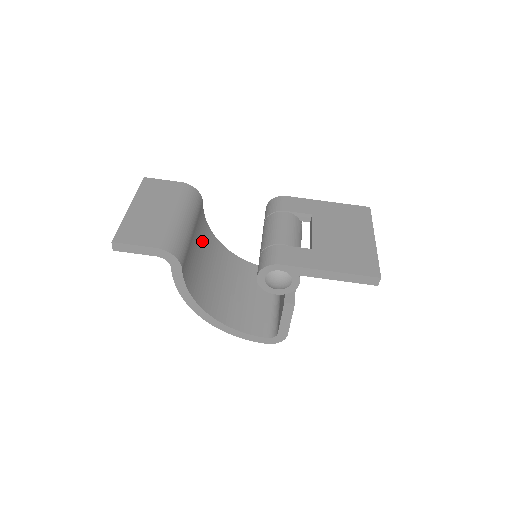
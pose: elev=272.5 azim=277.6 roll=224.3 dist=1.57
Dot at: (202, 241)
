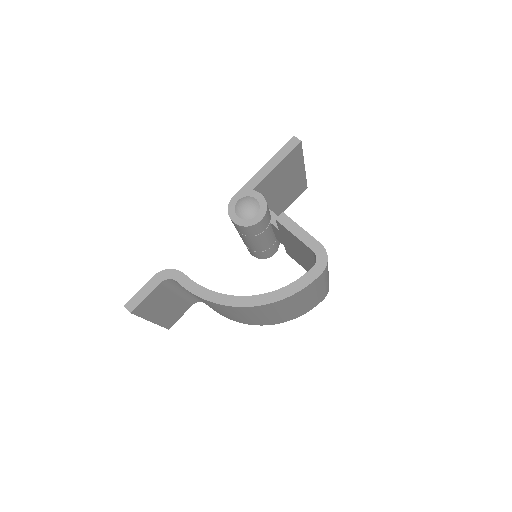
Dot at: occluded
